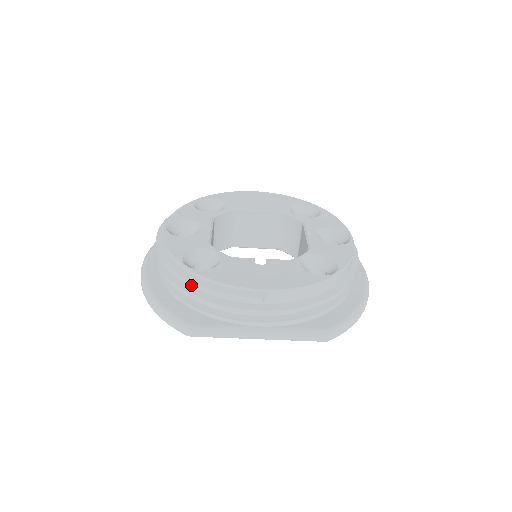
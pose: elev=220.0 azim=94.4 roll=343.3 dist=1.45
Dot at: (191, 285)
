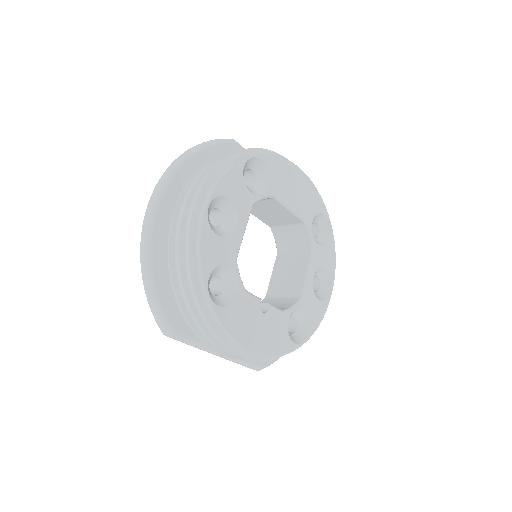
Dot at: (201, 316)
